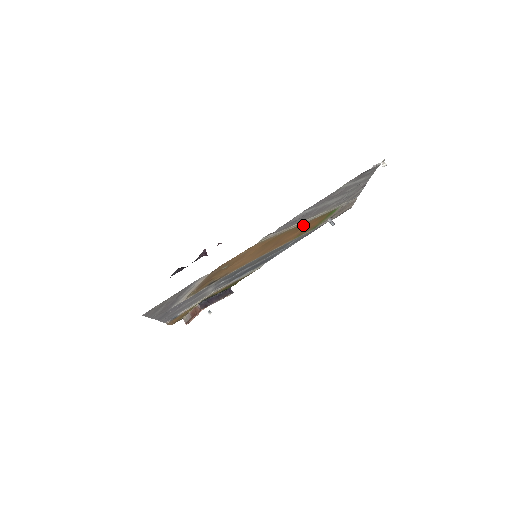
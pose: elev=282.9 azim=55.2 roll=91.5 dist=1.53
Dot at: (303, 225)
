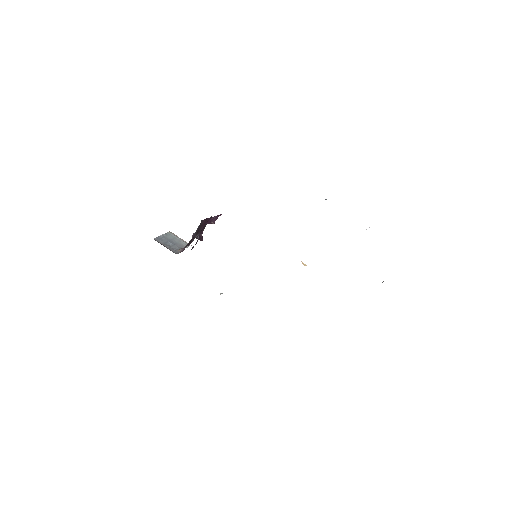
Dot at: occluded
